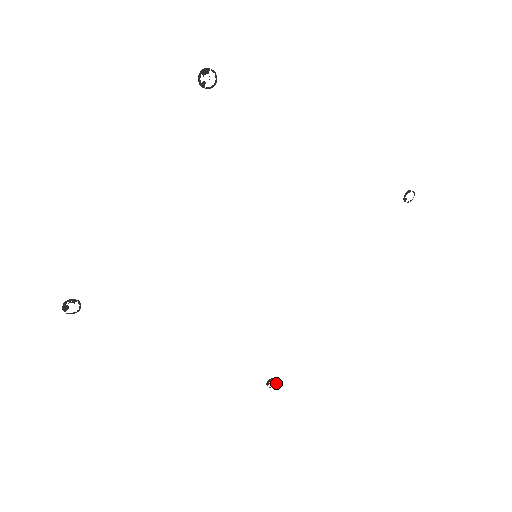
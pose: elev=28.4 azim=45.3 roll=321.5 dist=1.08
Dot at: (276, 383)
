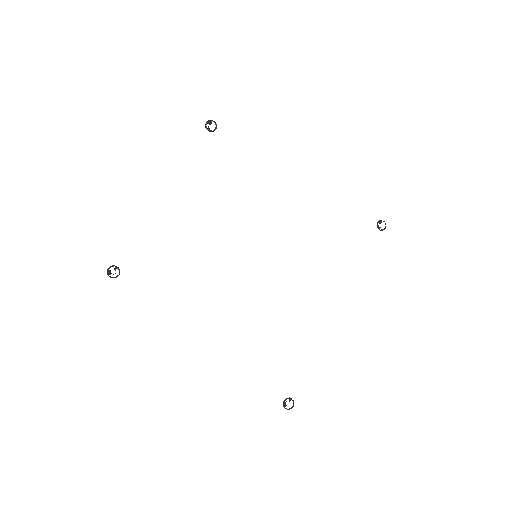
Dot at: (293, 405)
